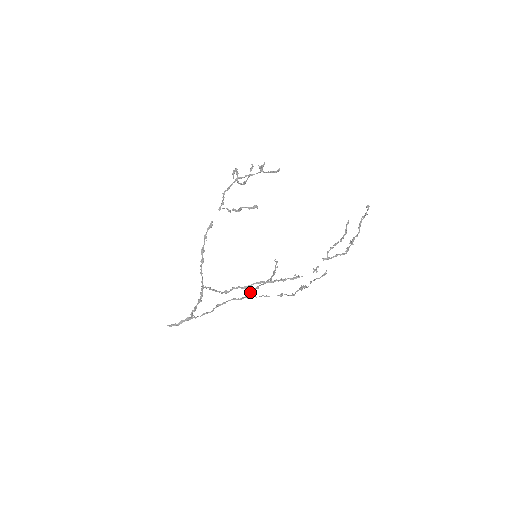
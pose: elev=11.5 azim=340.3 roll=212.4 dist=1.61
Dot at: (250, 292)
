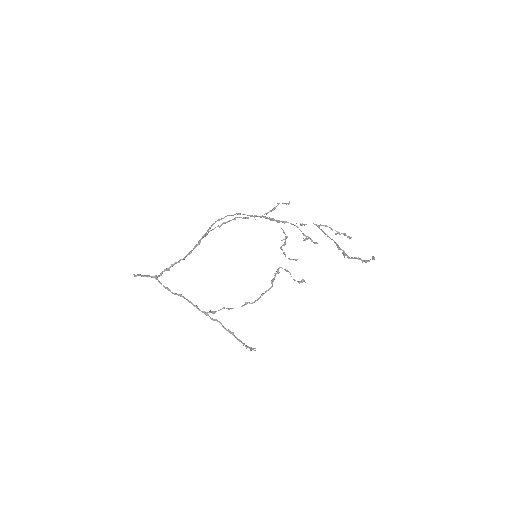
Dot at: (215, 319)
